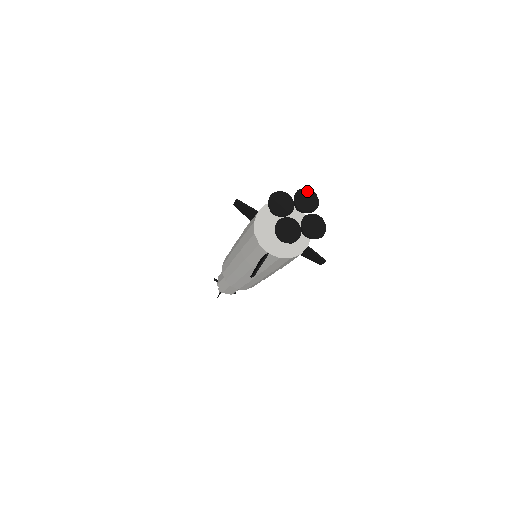
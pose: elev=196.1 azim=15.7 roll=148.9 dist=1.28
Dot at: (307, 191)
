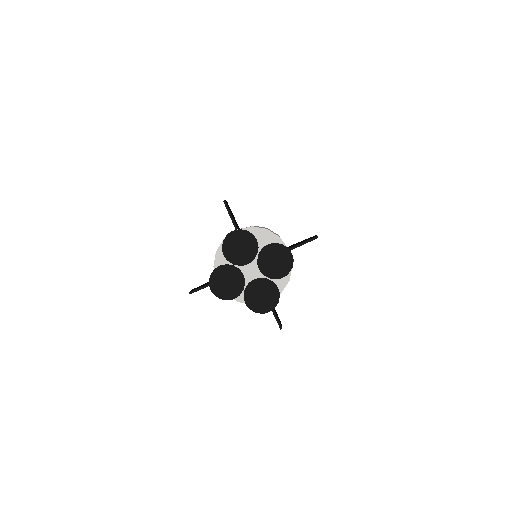
Dot at: (229, 239)
